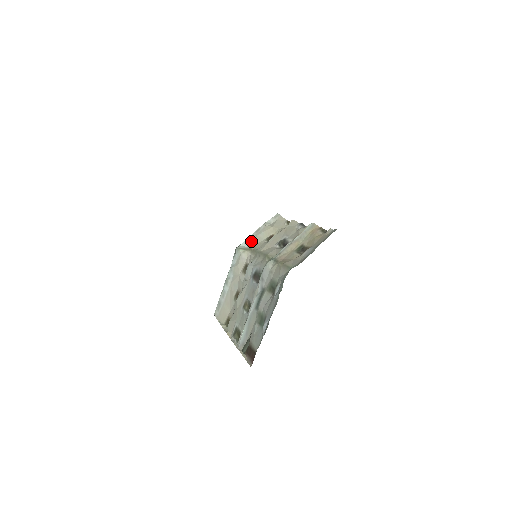
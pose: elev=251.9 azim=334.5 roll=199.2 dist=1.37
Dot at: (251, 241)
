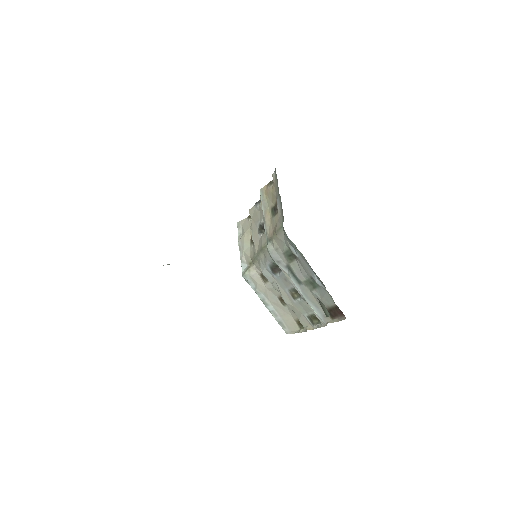
Dot at: (245, 259)
